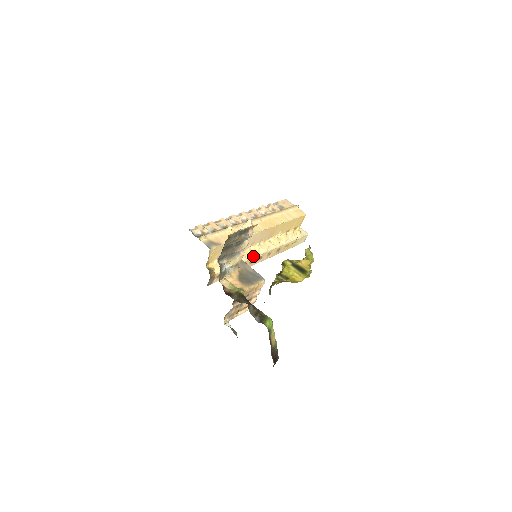
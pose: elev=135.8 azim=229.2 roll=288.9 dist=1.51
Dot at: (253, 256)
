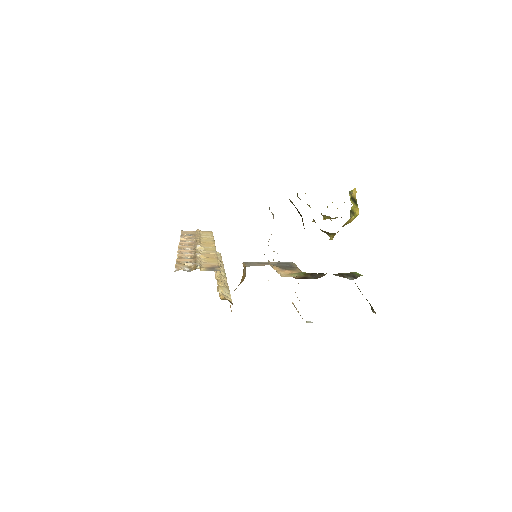
Dot at: (225, 279)
